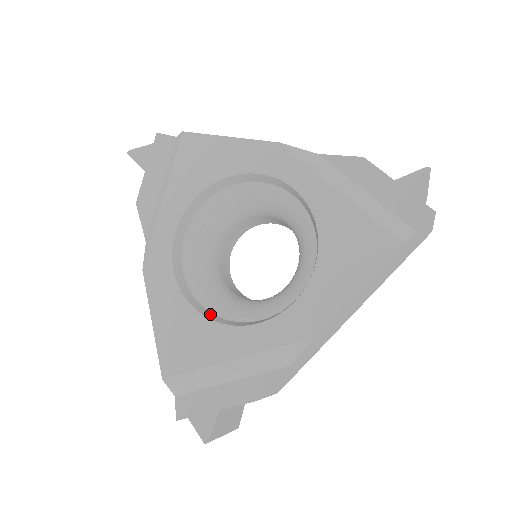
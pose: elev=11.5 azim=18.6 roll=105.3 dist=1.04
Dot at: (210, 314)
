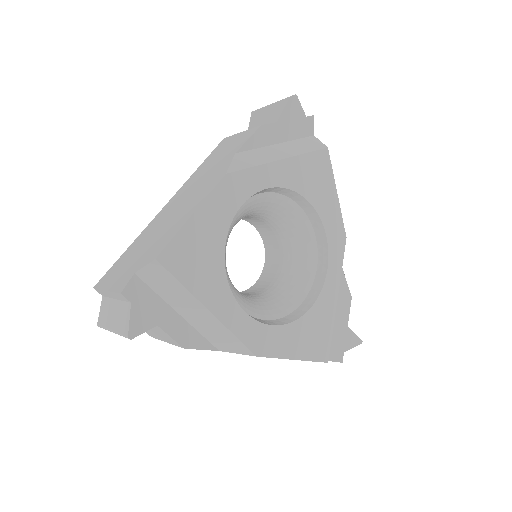
Dot at: occluded
